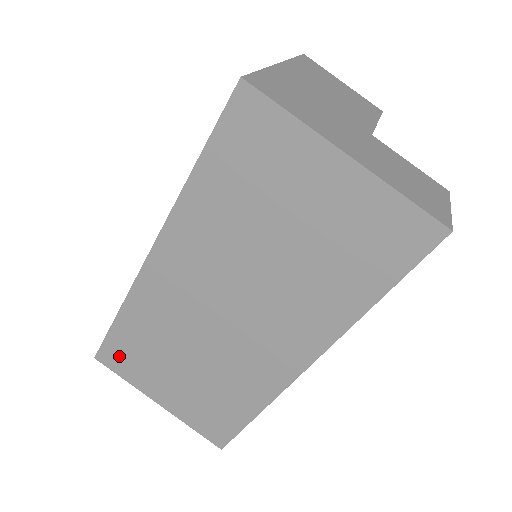
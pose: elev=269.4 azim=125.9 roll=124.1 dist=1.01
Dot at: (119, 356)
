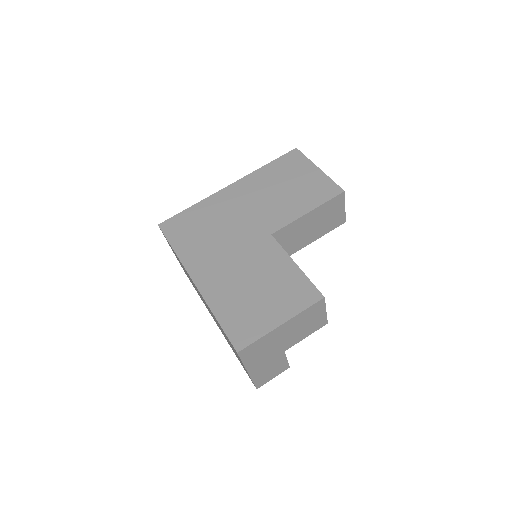
Dot at: occluded
